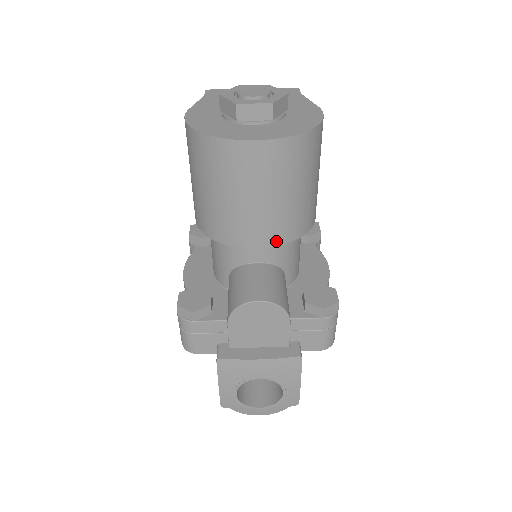
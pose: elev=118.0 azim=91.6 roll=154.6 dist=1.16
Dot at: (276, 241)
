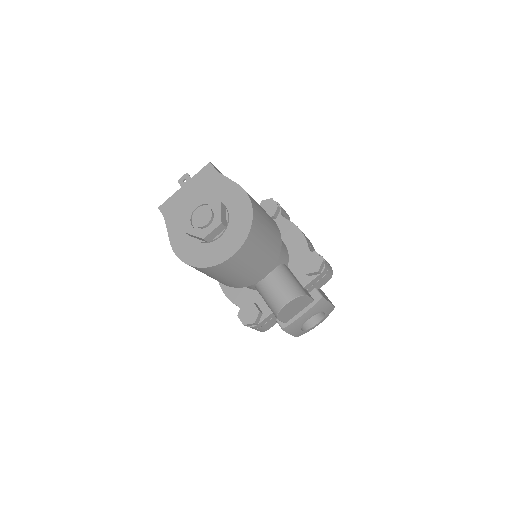
Dot at: (271, 267)
